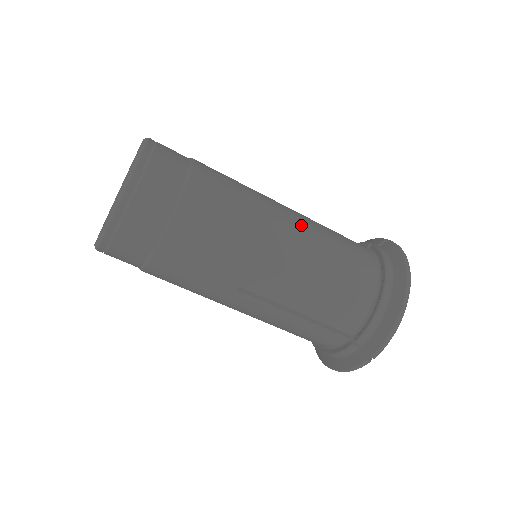
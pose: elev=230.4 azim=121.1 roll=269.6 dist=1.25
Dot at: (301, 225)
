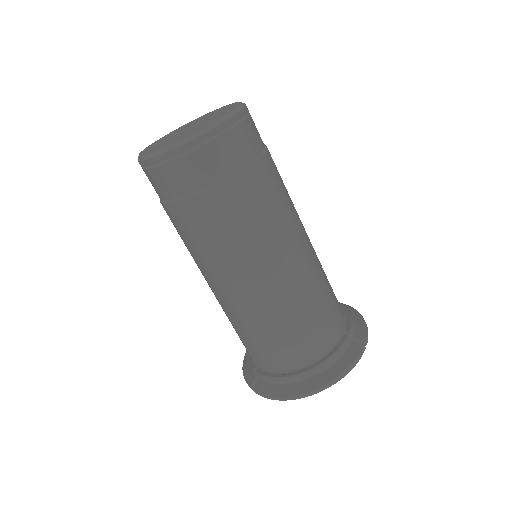
Dot at: (288, 282)
